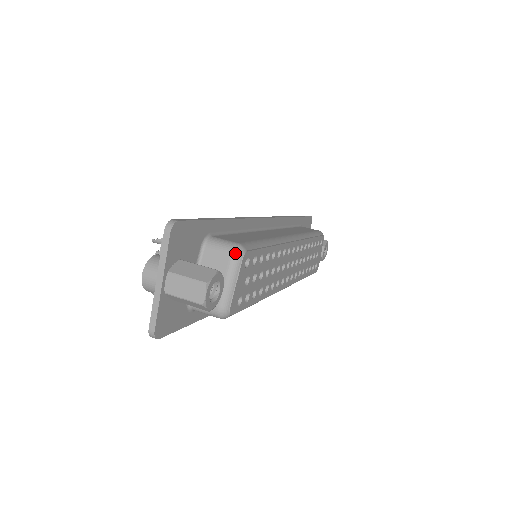
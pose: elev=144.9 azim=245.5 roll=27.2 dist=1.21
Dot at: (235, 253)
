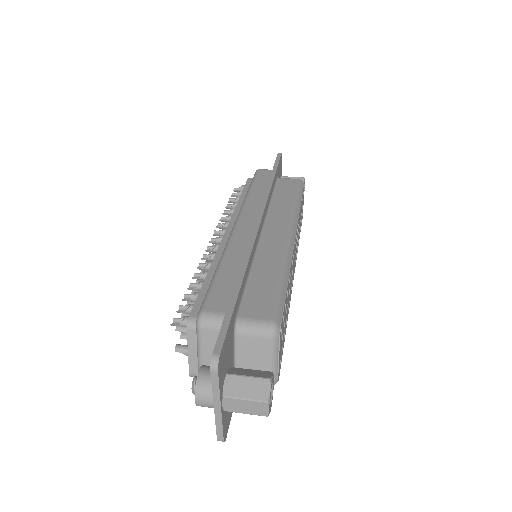
Dot at: (272, 336)
